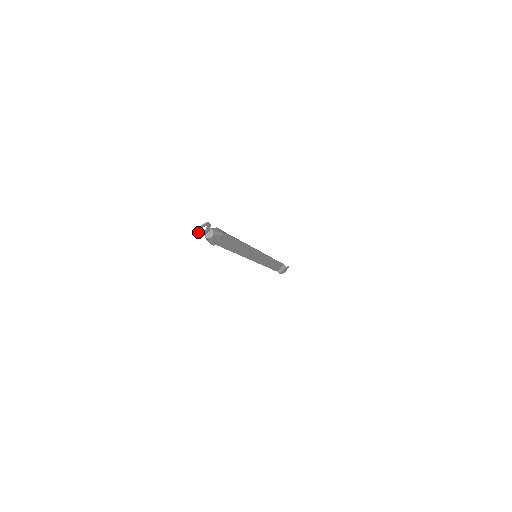
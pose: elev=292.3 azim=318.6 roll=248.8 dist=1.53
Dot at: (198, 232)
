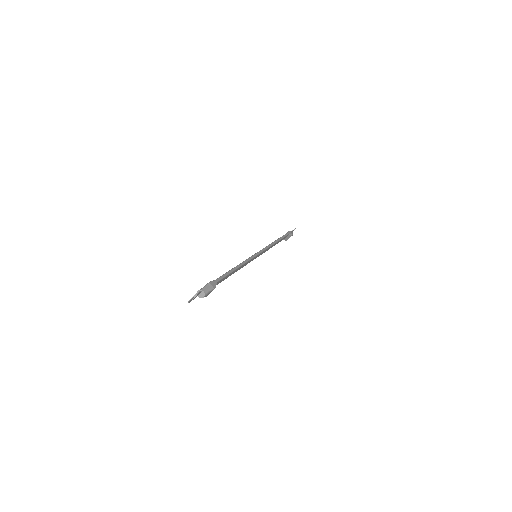
Dot at: (190, 300)
